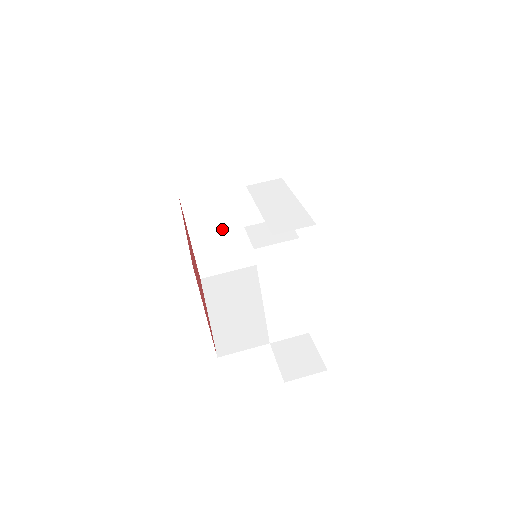
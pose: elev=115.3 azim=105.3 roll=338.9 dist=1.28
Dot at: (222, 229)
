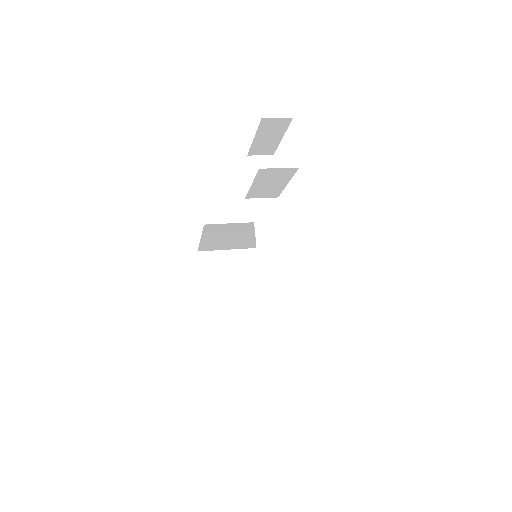
Dot at: (229, 287)
